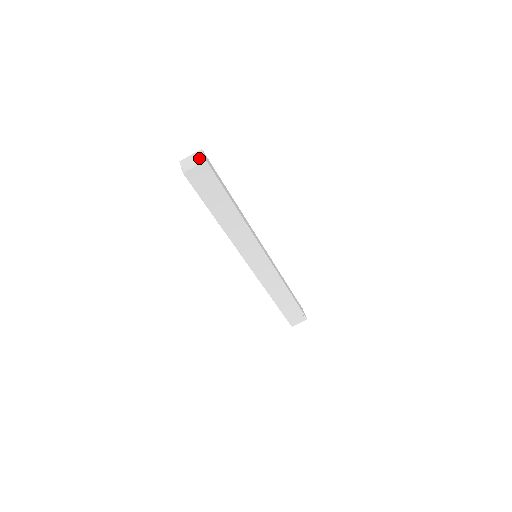
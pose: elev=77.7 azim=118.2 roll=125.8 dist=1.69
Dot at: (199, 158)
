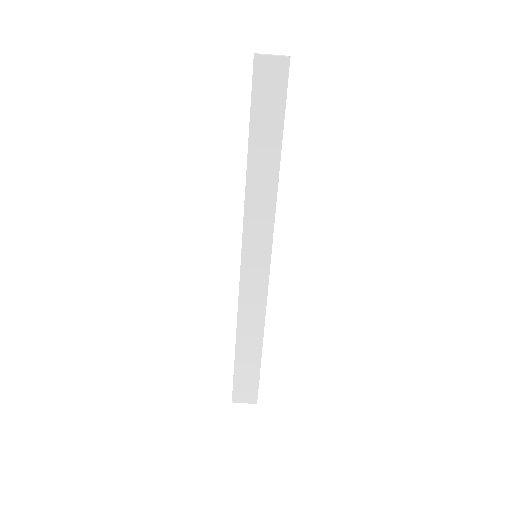
Dot at: occluded
